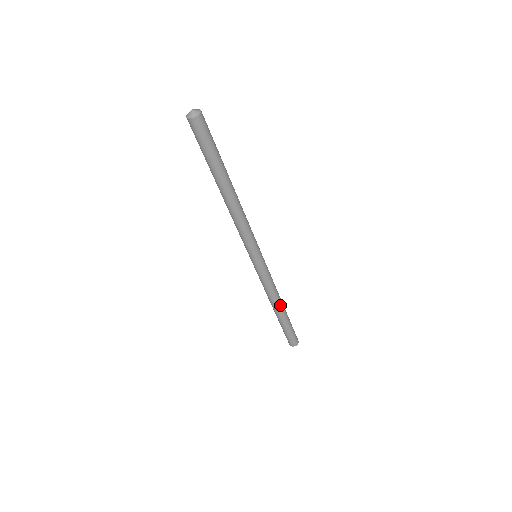
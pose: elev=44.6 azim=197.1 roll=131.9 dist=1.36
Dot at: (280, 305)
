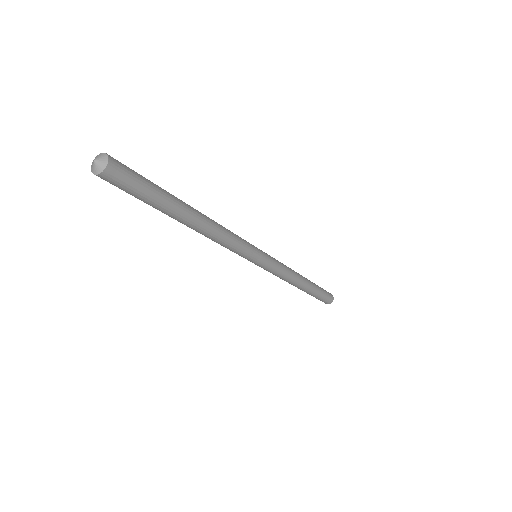
Dot at: (302, 281)
